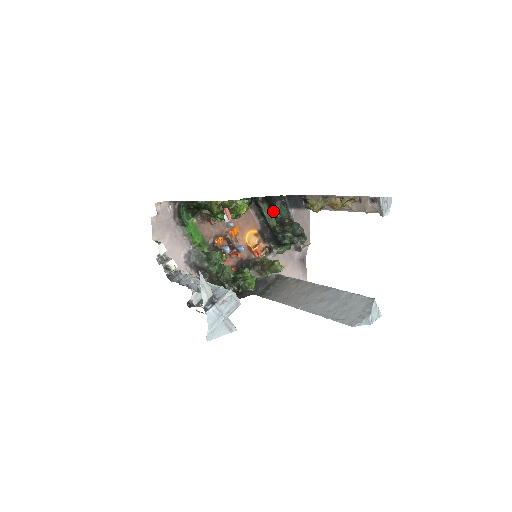
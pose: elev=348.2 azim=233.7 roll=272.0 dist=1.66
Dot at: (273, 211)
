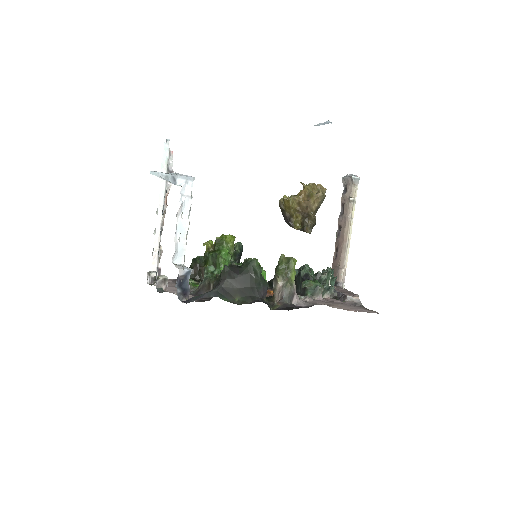
Dot at: occluded
